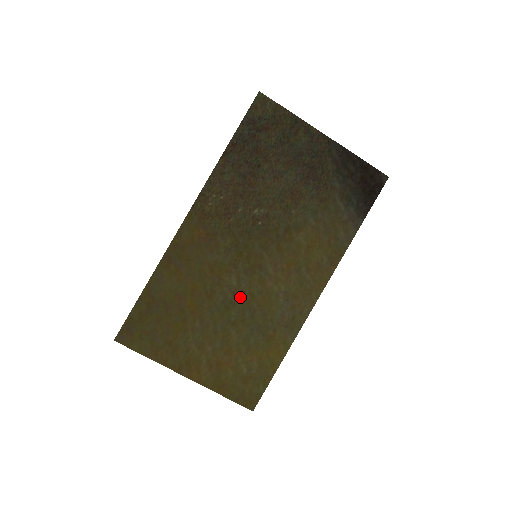
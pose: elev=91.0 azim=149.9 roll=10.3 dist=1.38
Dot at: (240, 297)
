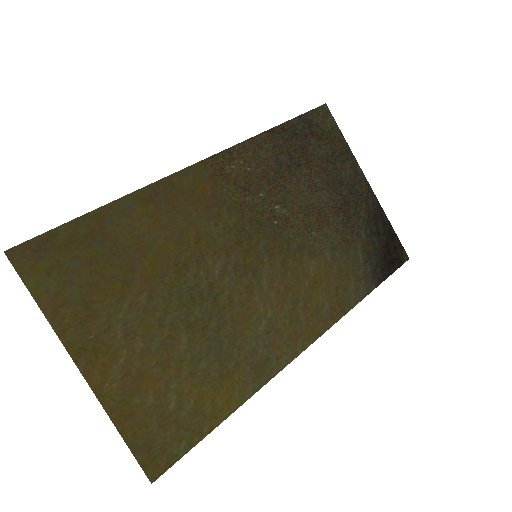
Dot at: (215, 295)
